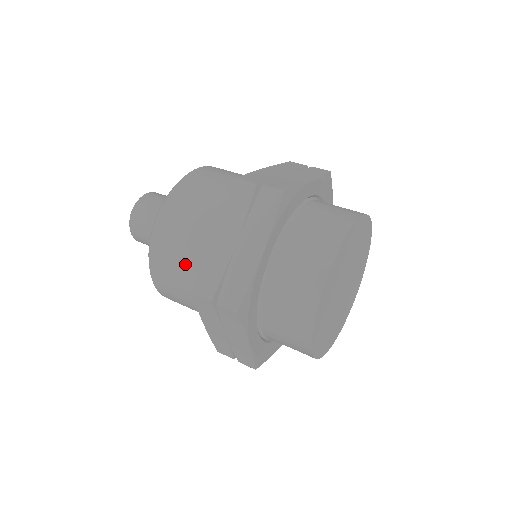
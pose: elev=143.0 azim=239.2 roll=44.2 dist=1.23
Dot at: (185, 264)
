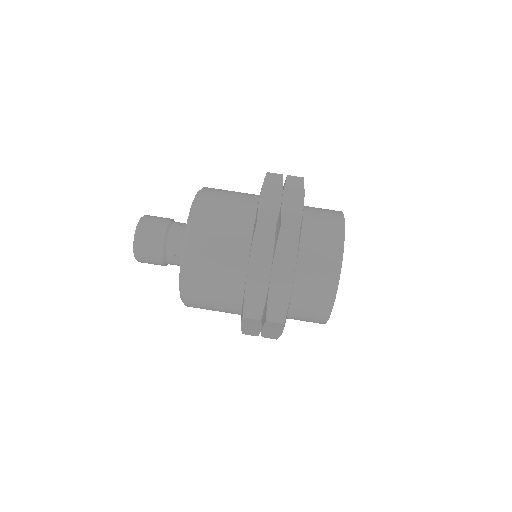
Dot at: occluded
